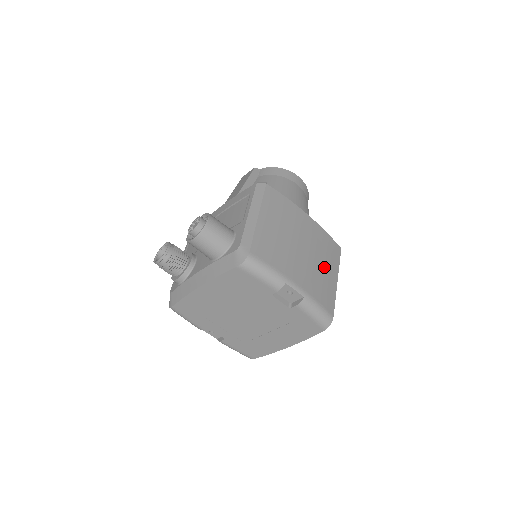
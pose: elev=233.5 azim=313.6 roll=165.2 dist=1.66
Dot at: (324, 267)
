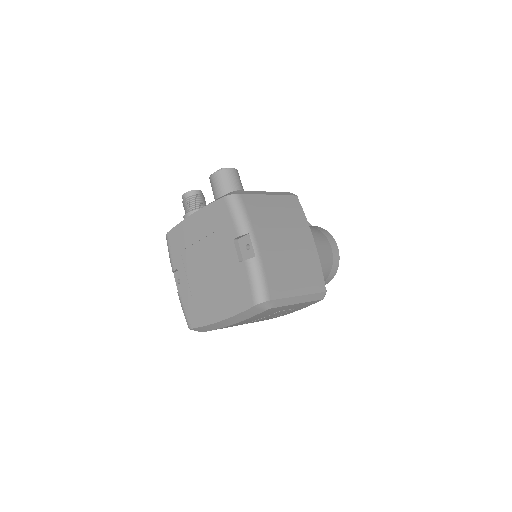
Dot at: (295, 272)
